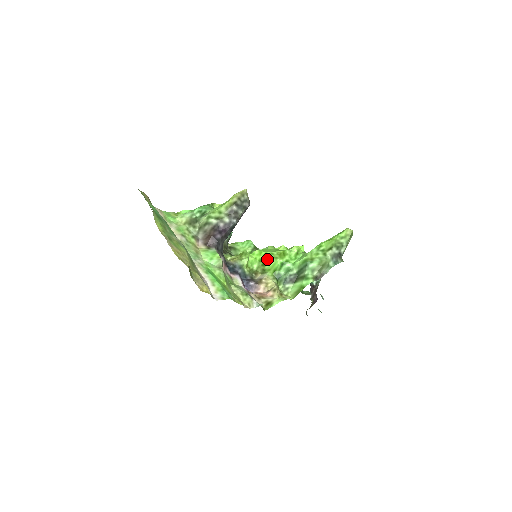
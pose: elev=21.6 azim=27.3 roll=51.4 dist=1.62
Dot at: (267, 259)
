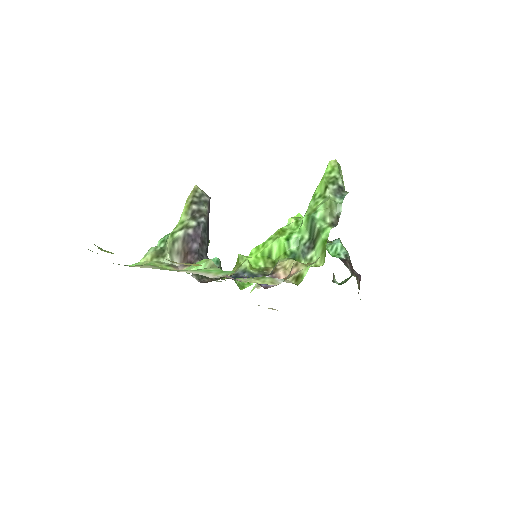
Dot at: (268, 247)
